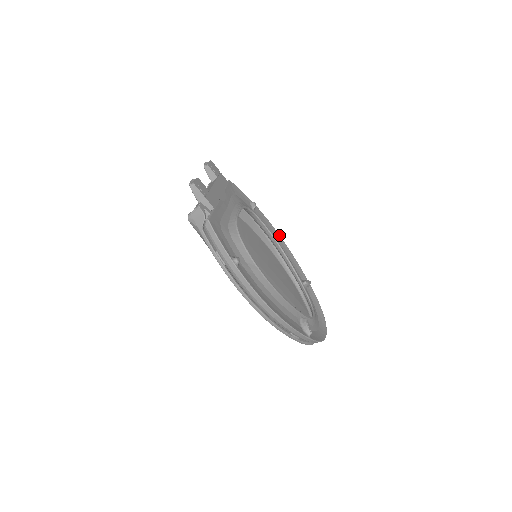
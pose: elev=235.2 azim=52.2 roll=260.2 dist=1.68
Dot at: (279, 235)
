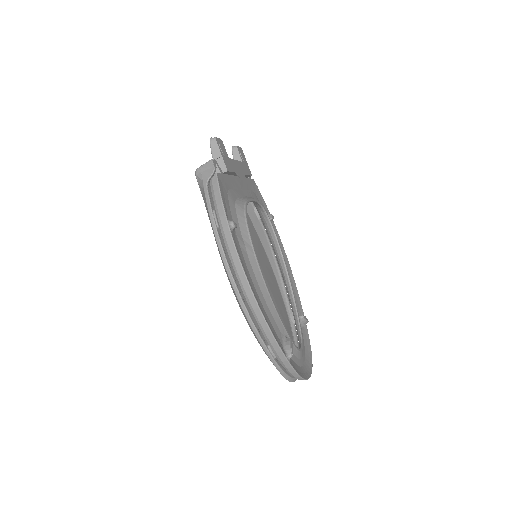
Dot at: (288, 261)
